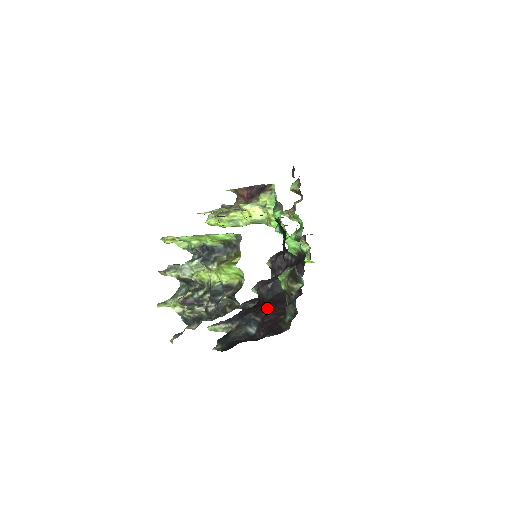
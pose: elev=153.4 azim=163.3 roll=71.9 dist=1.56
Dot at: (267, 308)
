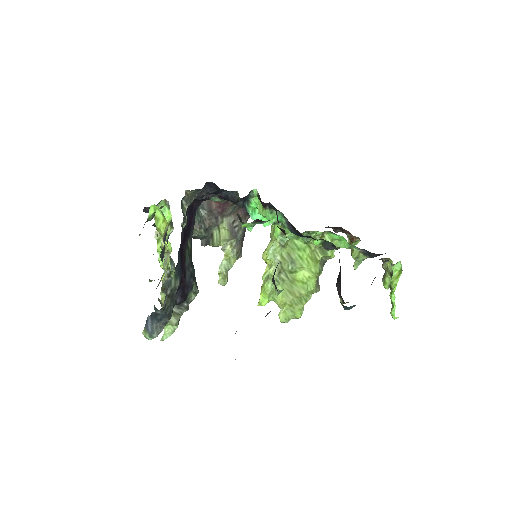
Dot at: occluded
